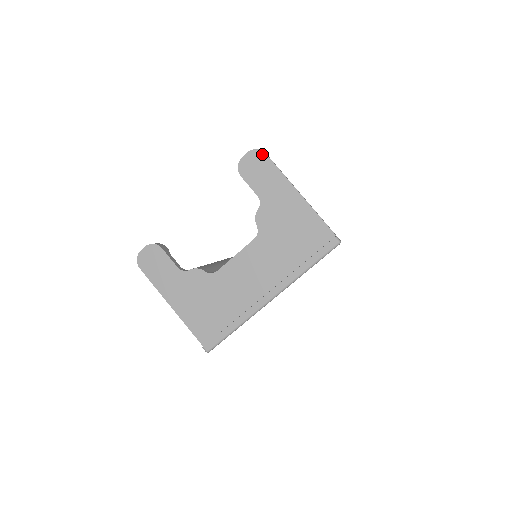
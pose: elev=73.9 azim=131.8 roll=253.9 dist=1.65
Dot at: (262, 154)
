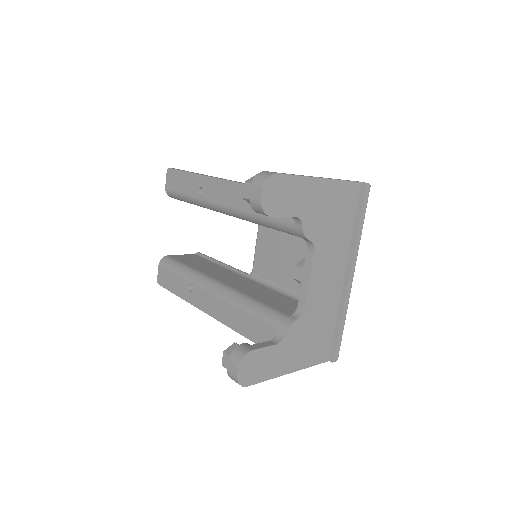
Dot at: (275, 177)
